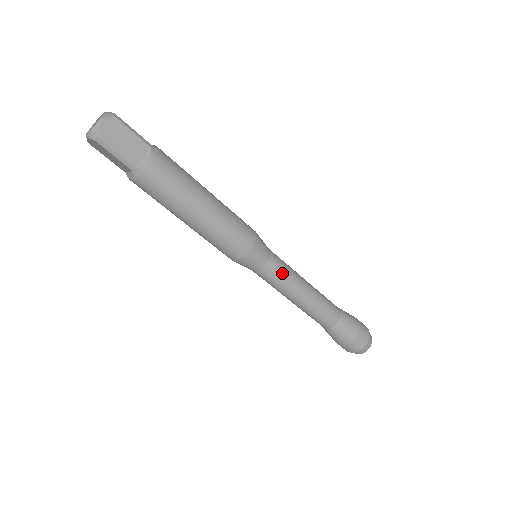
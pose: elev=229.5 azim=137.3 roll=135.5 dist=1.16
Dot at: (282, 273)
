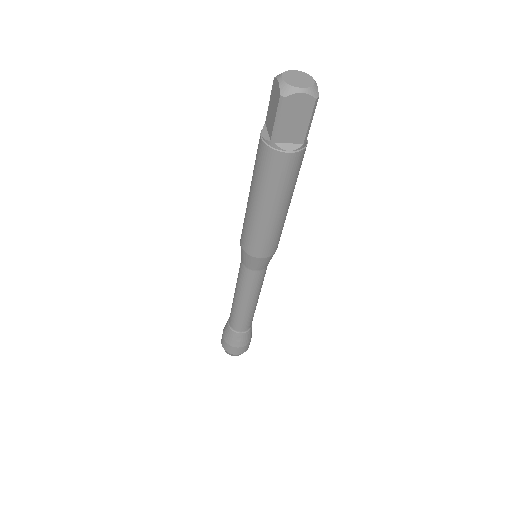
Dot at: occluded
